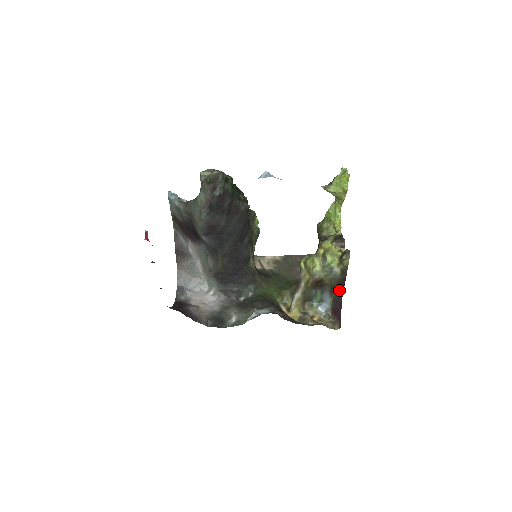
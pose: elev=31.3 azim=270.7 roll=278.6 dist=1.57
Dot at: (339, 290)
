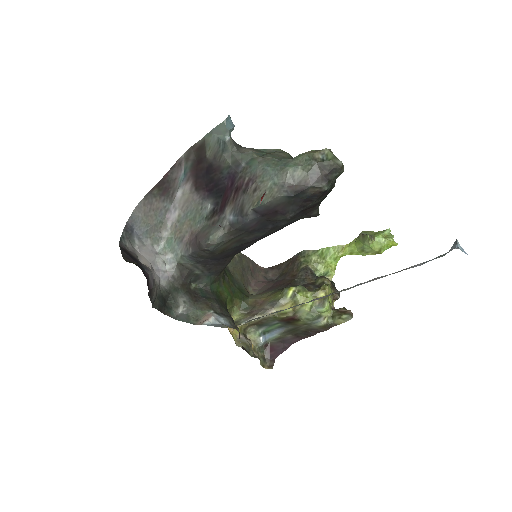
Dot at: (299, 335)
